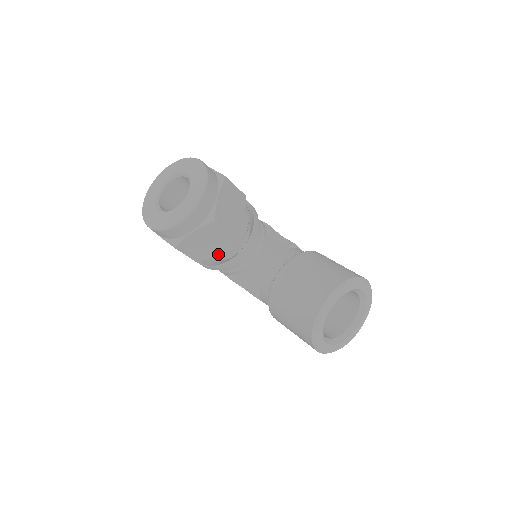
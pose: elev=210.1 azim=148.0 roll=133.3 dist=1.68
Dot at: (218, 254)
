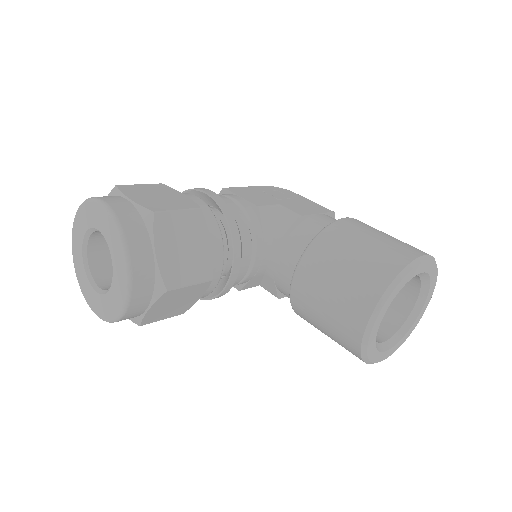
Dot at: occluded
